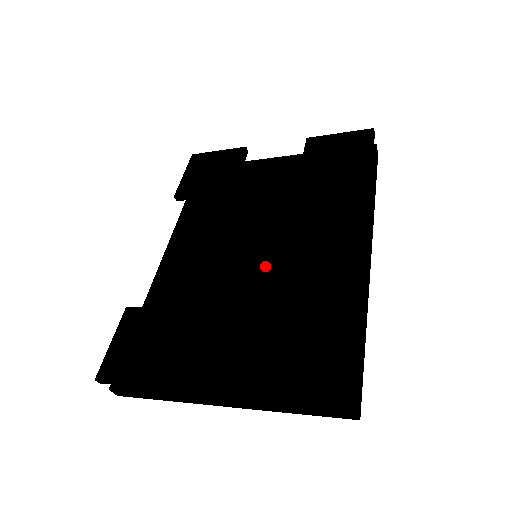
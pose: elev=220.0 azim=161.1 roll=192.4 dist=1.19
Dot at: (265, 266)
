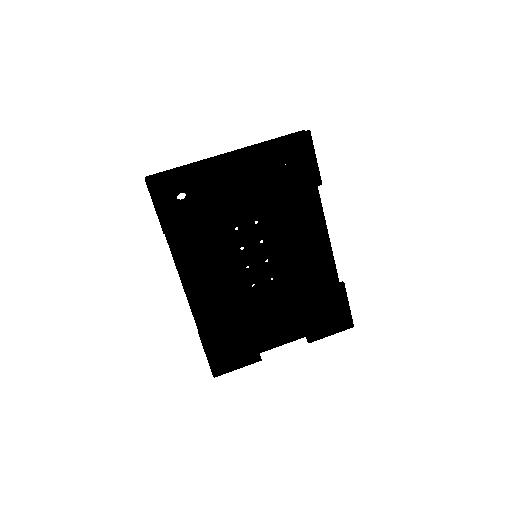
Dot at: (264, 260)
